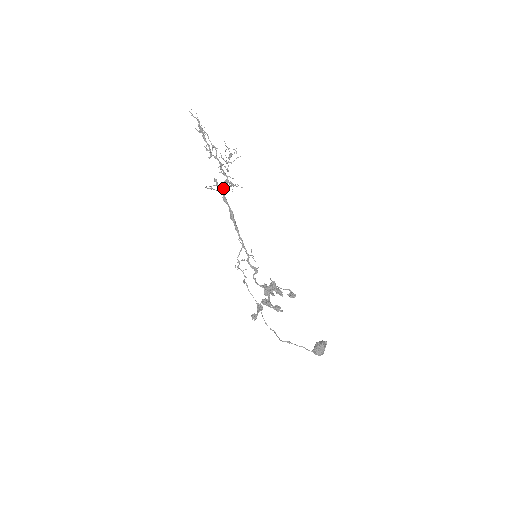
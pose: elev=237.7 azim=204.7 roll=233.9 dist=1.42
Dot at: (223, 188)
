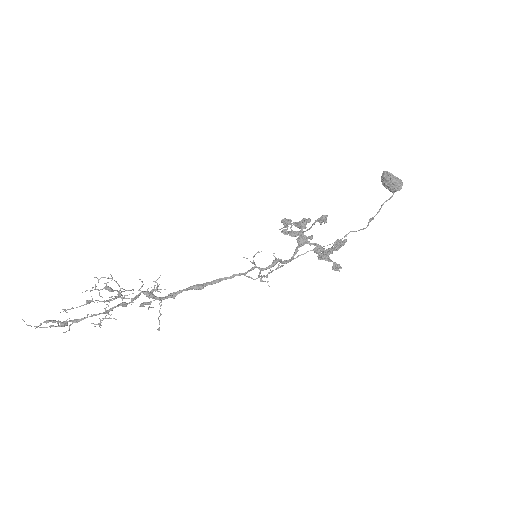
Dot at: (156, 298)
